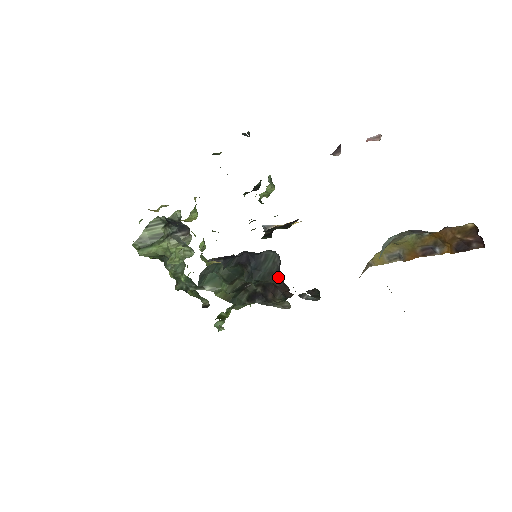
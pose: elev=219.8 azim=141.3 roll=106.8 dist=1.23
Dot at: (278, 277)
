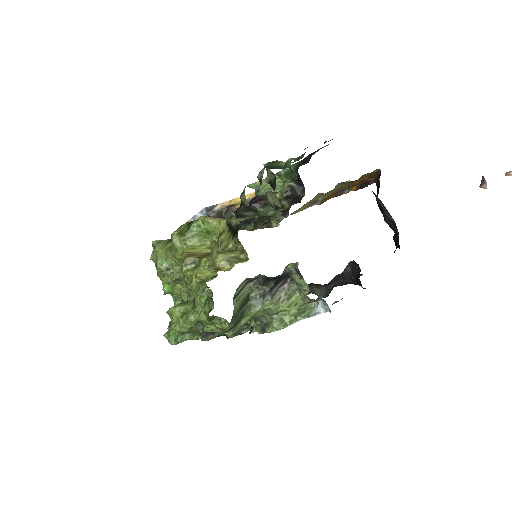
Dot at: (341, 279)
